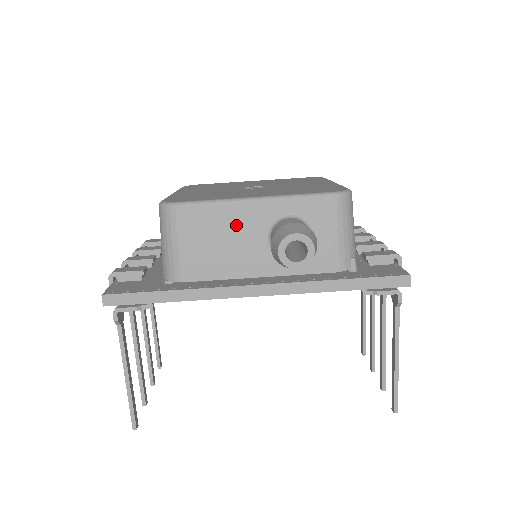
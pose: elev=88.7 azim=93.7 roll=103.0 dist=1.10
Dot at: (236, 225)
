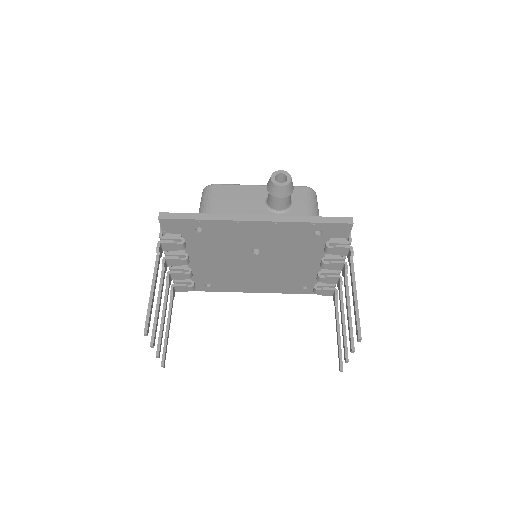
Dot at: (247, 195)
